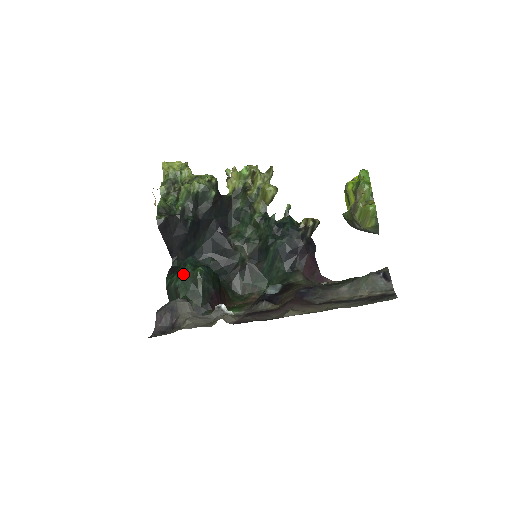
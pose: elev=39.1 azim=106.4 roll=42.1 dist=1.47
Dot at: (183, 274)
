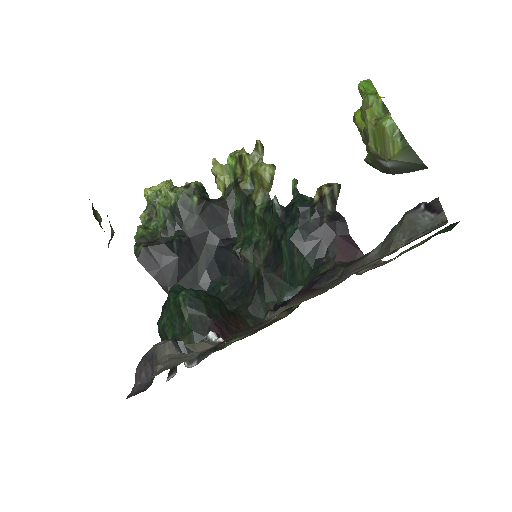
Dot at: (166, 307)
